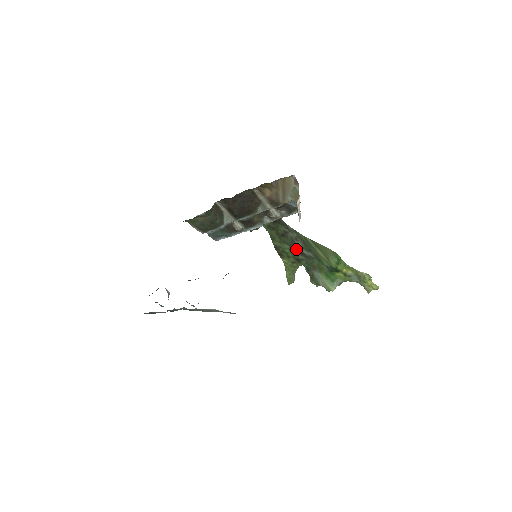
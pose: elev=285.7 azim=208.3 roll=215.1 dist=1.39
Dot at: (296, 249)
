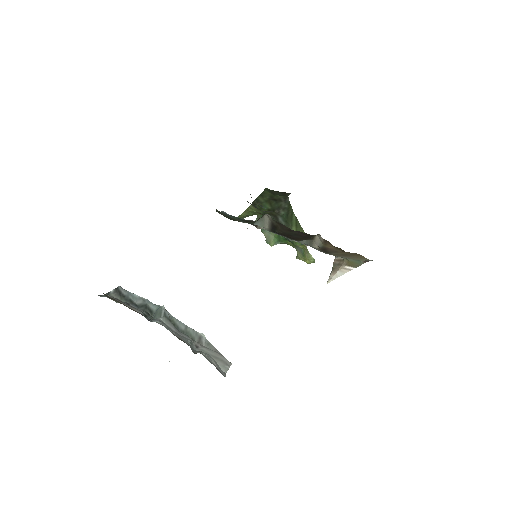
Dot at: (275, 212)
